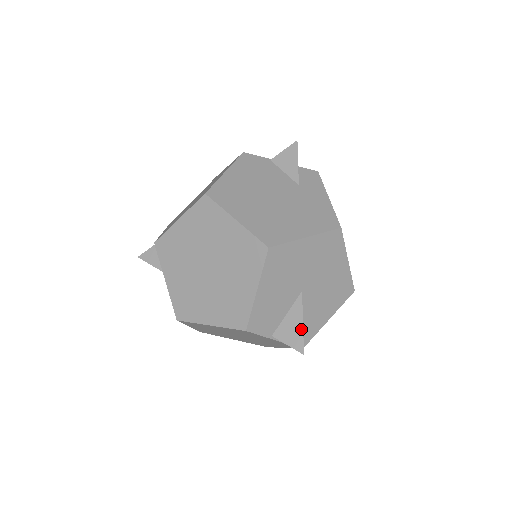
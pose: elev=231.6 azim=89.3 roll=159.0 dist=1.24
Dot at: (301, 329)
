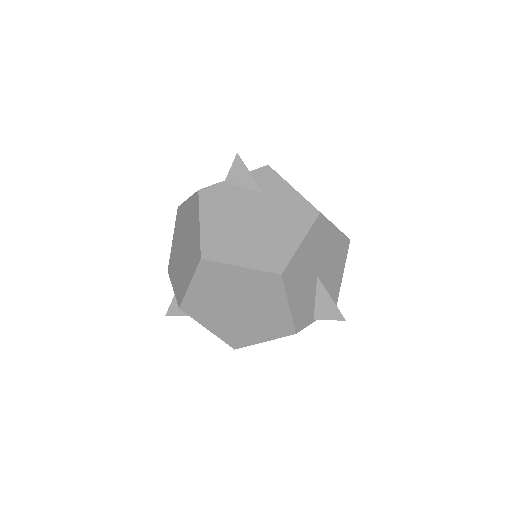
Dot at: (333, 304)
